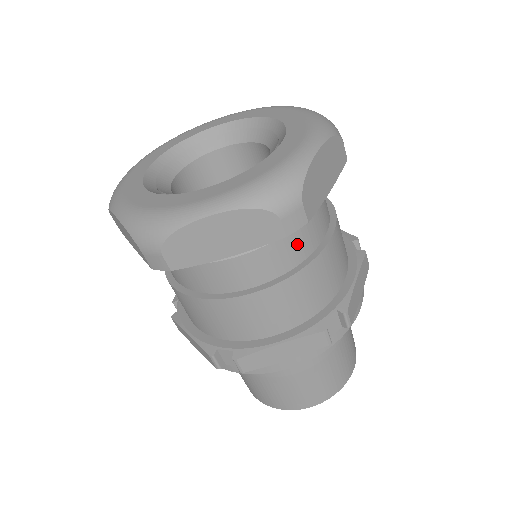
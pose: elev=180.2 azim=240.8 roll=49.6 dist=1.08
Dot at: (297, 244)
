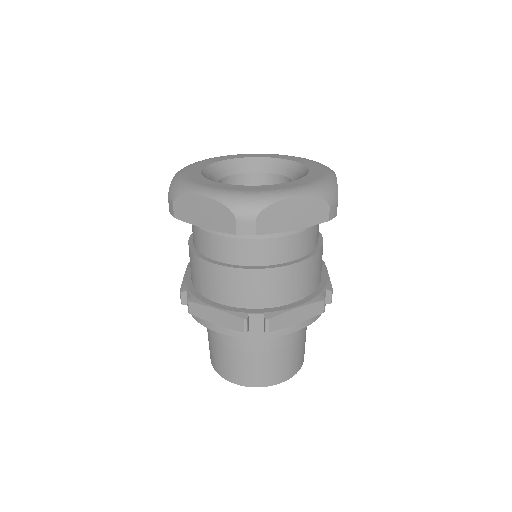
Dot at: (314, 236)
